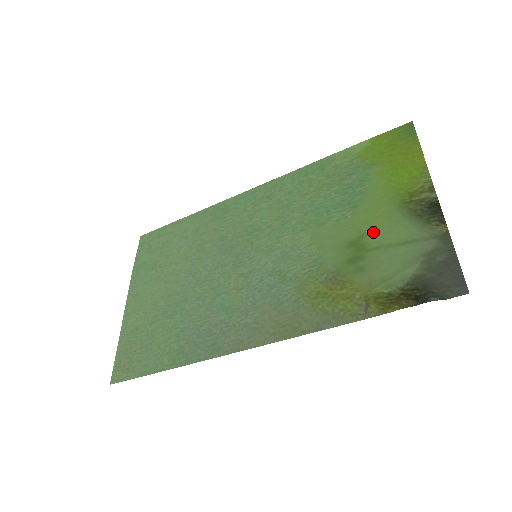
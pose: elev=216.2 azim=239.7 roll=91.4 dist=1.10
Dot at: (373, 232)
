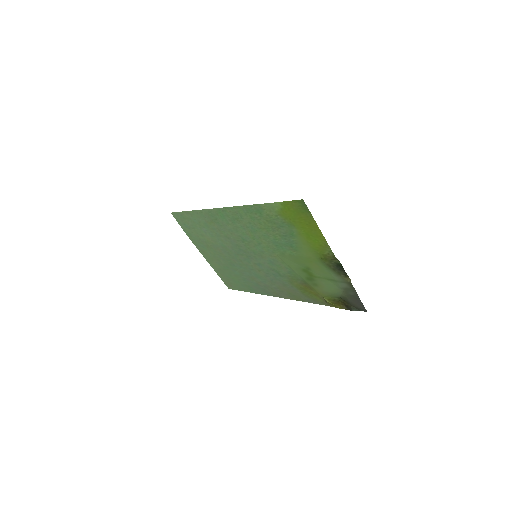
Dot at: (313, 269)
